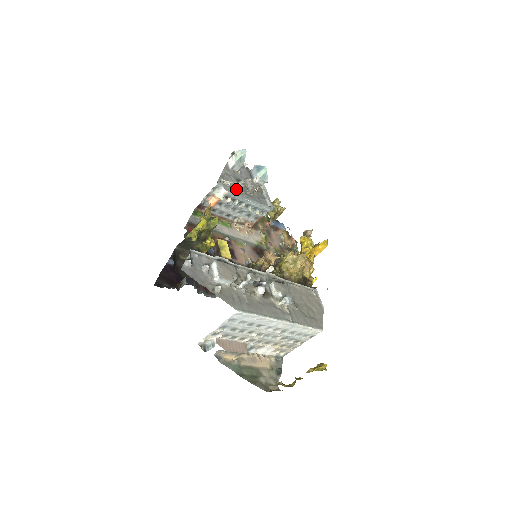
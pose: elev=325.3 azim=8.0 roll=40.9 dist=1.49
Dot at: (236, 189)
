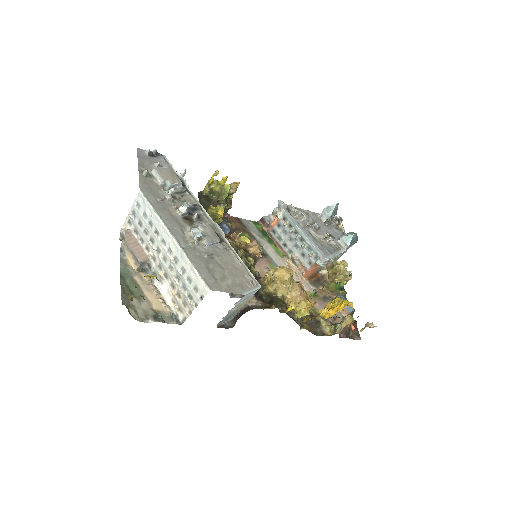
Dot at: (302, 222)
